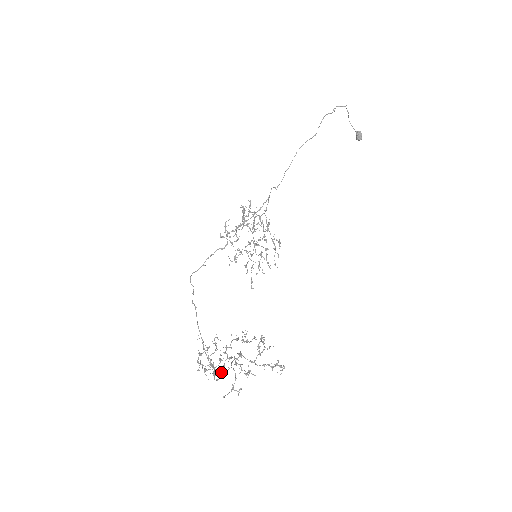
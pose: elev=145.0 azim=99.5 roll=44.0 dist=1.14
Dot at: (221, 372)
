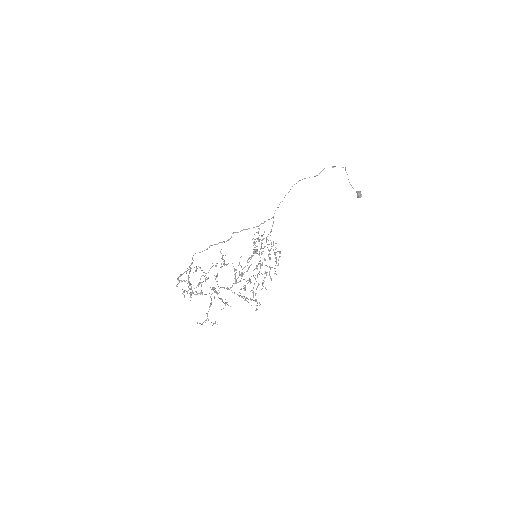
Dot at: (197, 293)
